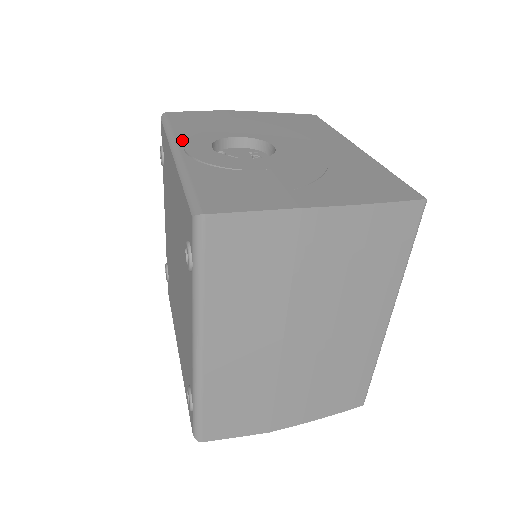
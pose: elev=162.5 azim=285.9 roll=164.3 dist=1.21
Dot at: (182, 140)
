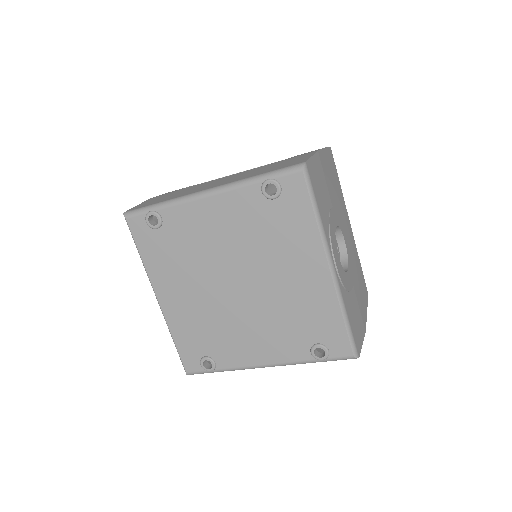
Dot at: (329, 243)
